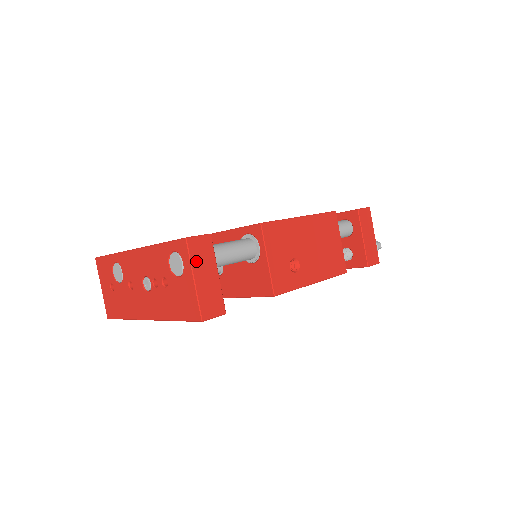
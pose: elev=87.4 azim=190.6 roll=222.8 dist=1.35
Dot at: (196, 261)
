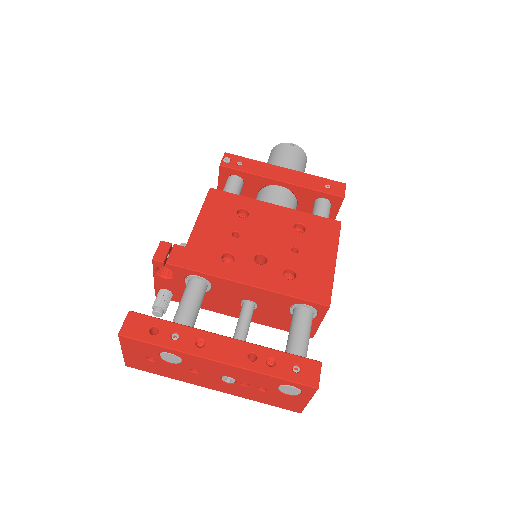
Dot at: occluded
